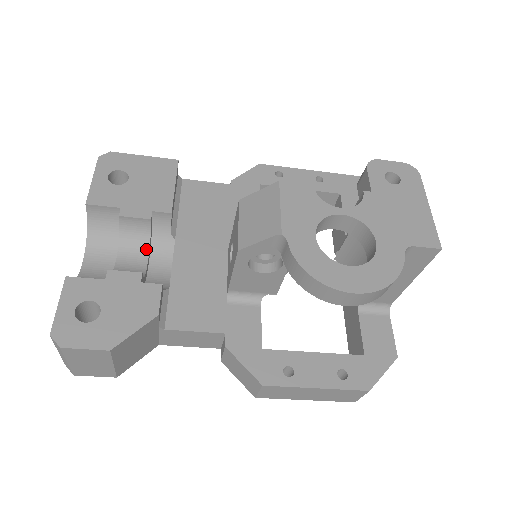
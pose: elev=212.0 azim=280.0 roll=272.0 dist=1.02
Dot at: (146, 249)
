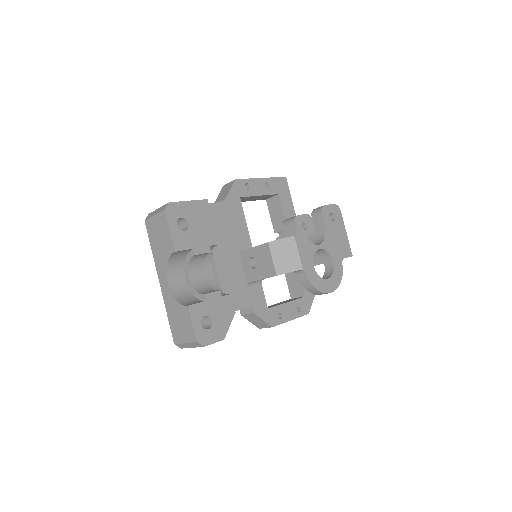
Dot at: (202, 266)
